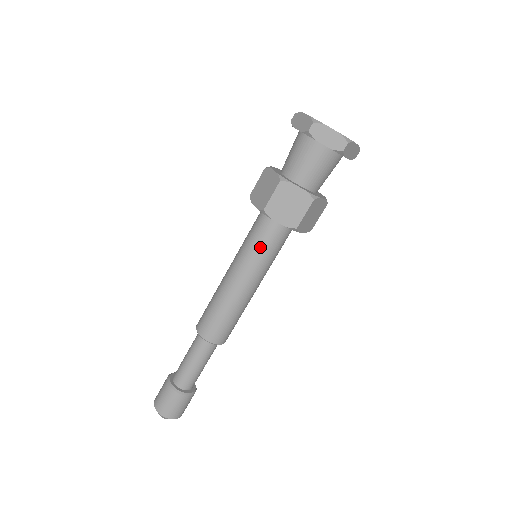
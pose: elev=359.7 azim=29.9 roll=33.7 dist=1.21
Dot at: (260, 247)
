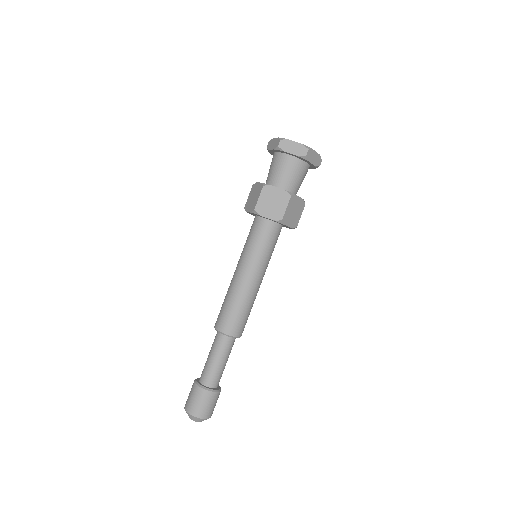
Dot at: (270, 248)
